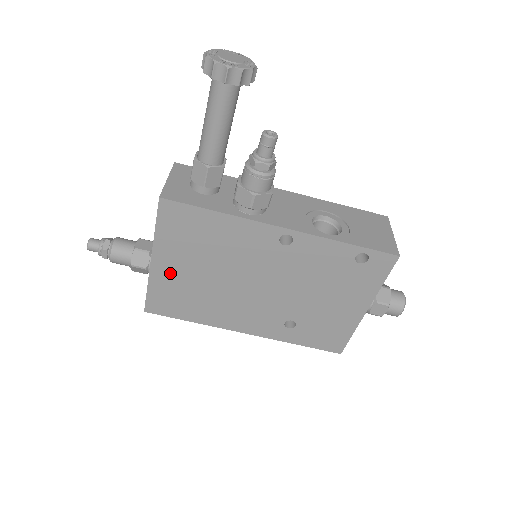
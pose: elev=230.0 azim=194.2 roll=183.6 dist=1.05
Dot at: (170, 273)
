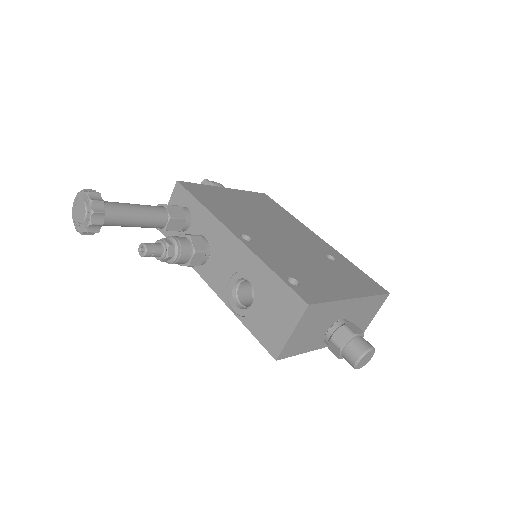
Dot at: occluded
